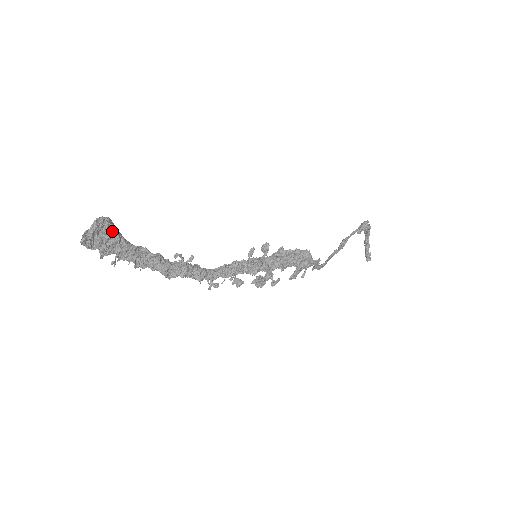
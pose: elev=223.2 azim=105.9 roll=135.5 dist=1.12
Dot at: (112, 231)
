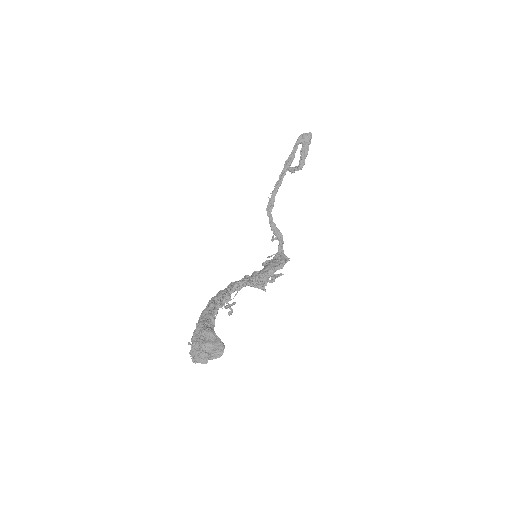
Dot at: (215, 341)
